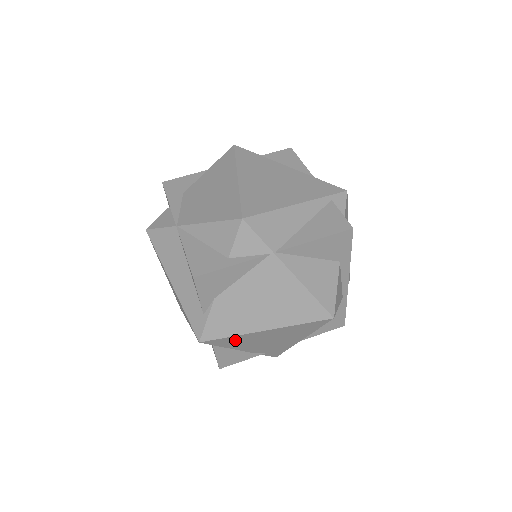
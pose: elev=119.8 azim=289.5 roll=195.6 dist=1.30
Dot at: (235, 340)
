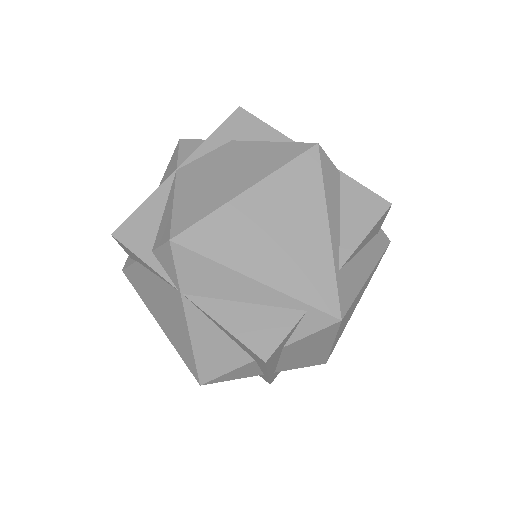
Dot at: occluded
